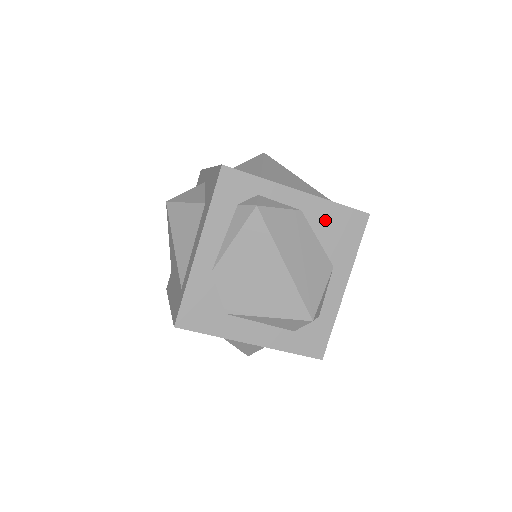
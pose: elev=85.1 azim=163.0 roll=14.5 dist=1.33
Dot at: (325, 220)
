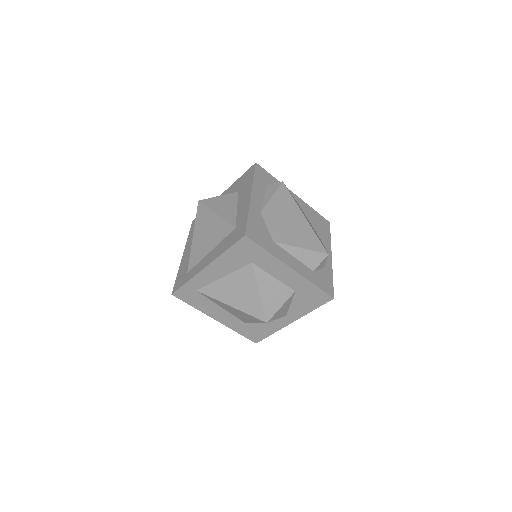
Dot at: (310, 215)
